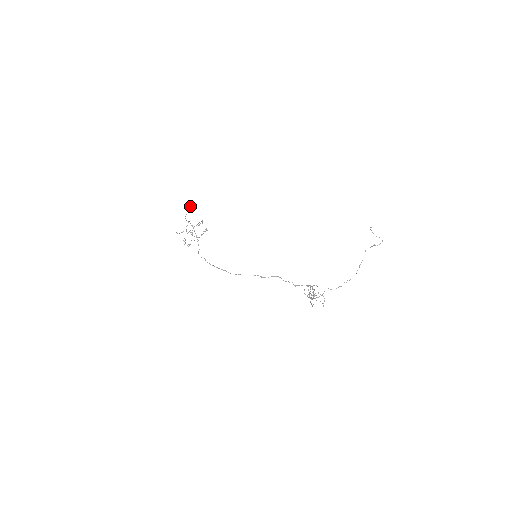
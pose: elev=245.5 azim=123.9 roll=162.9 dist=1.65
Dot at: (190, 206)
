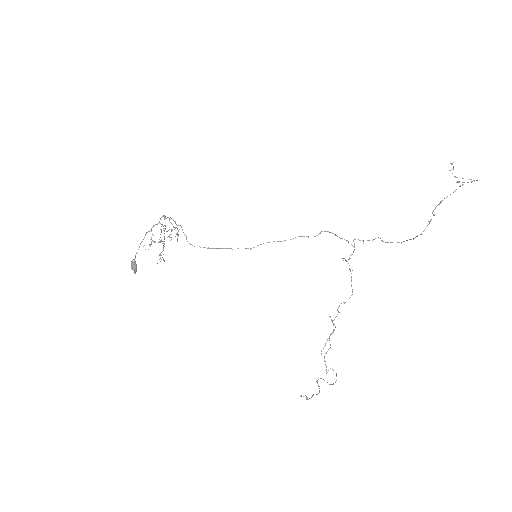
Dot at: occluded
